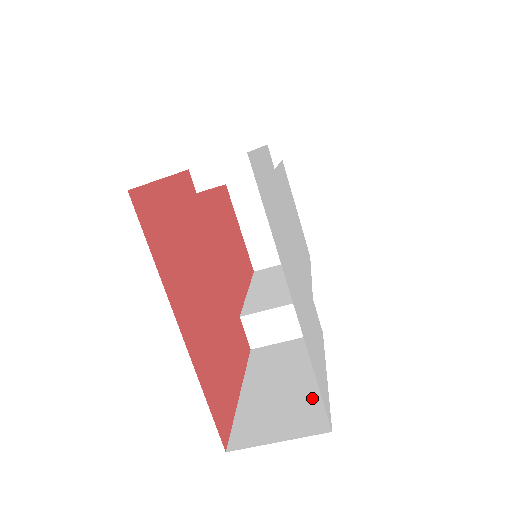
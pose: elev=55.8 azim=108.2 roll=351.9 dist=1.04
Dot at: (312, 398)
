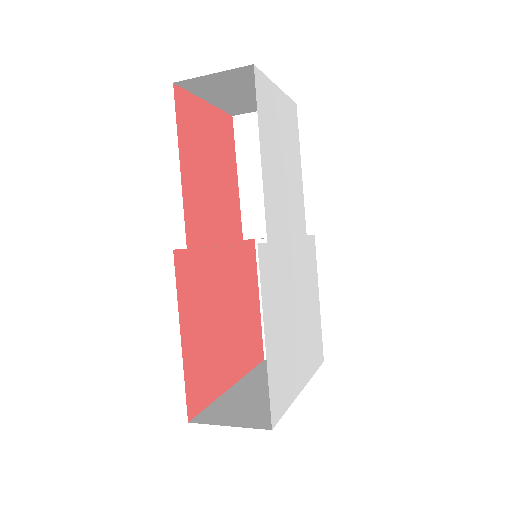
Dot at: occluded
